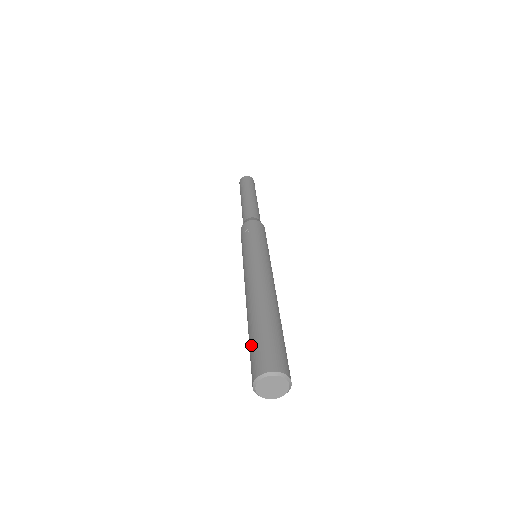
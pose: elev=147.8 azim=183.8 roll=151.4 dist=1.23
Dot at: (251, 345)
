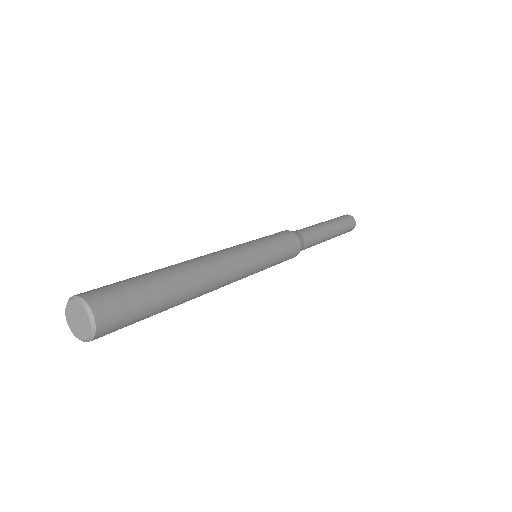
Dot at: occluded
